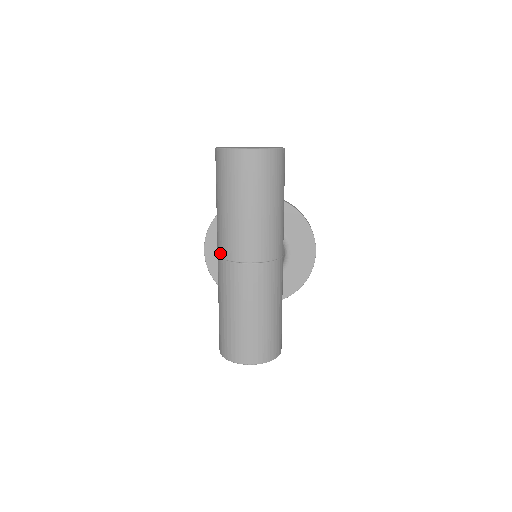
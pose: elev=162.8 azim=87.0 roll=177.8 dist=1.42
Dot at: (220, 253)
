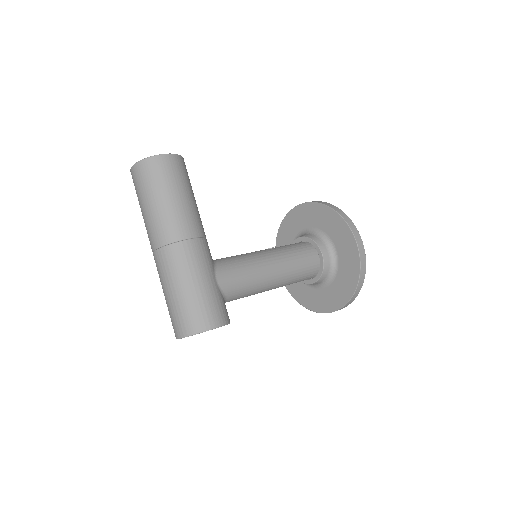
Dot at: occluded
